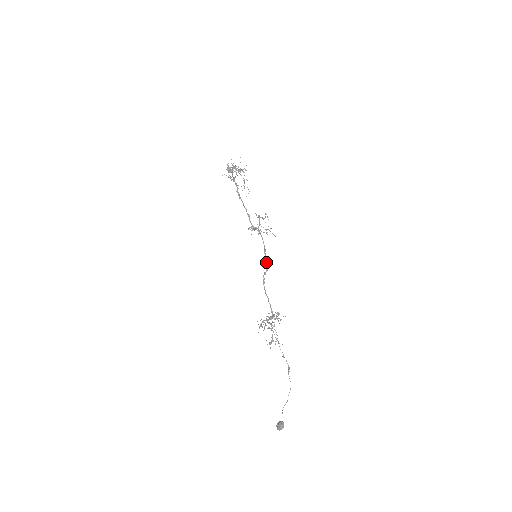
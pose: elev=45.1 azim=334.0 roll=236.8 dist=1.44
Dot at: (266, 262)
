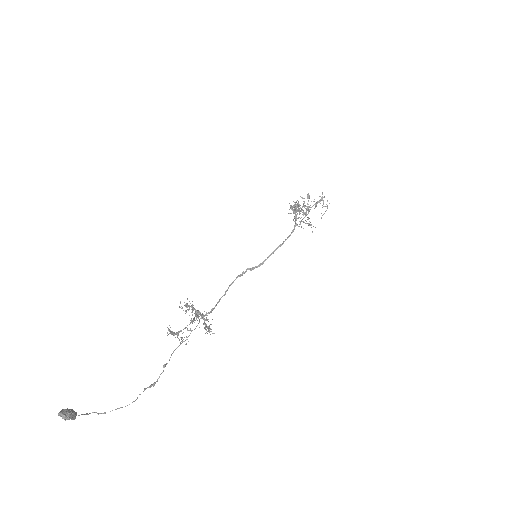
Dot at: (267, 258)
